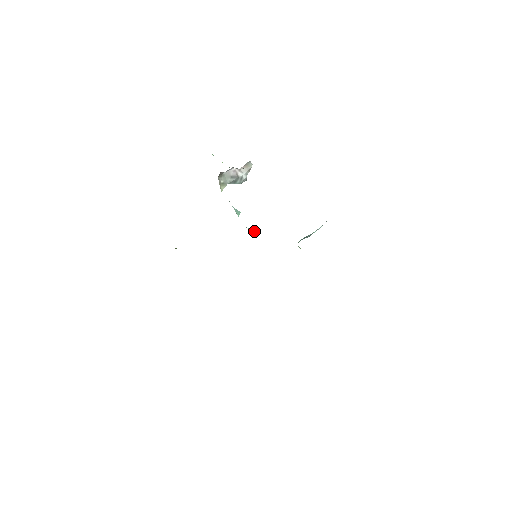
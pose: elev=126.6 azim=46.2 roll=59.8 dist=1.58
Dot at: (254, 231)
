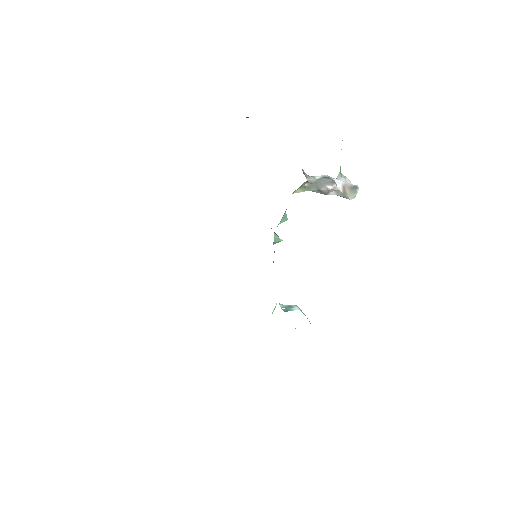
Dot at: (278, 241)
